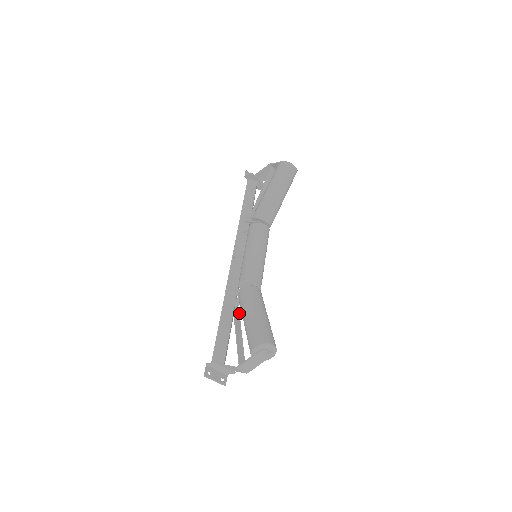
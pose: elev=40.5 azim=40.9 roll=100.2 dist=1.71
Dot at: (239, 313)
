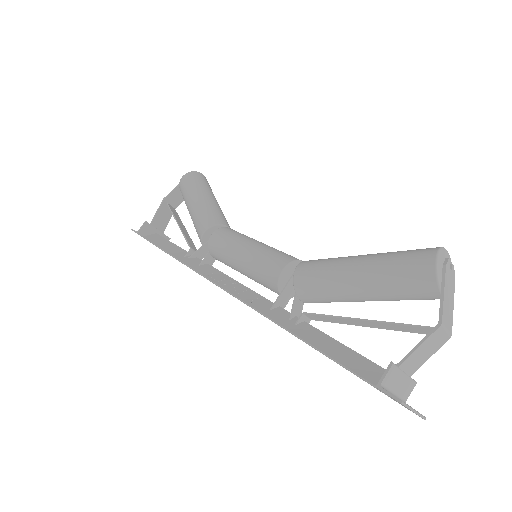
Dot at: (315, 319)
